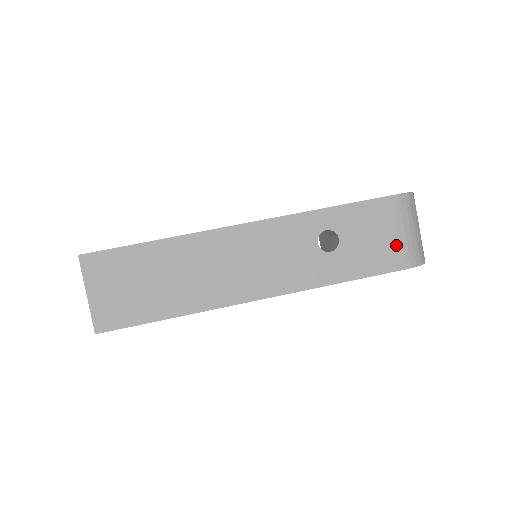
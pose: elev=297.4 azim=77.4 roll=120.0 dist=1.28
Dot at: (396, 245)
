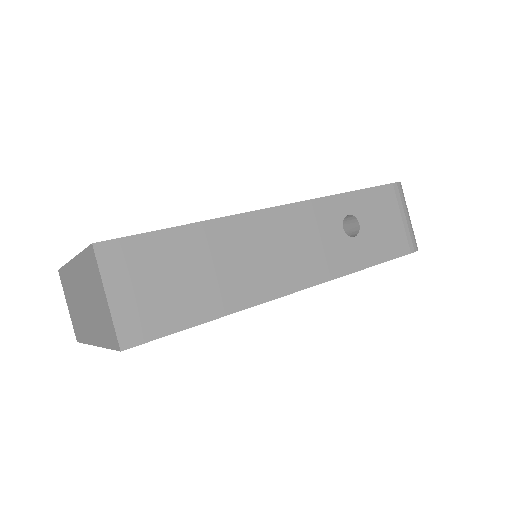
Dot at: (402, 230)
